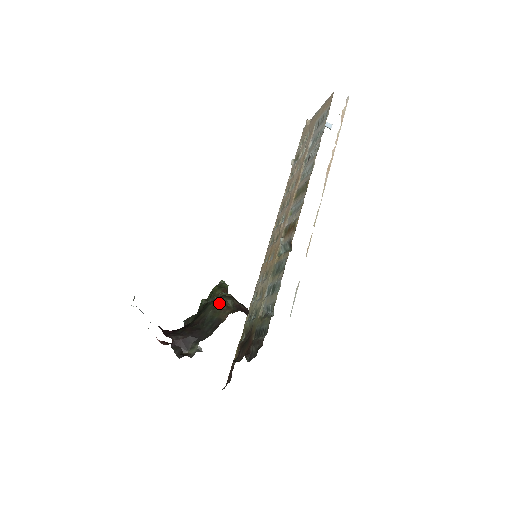
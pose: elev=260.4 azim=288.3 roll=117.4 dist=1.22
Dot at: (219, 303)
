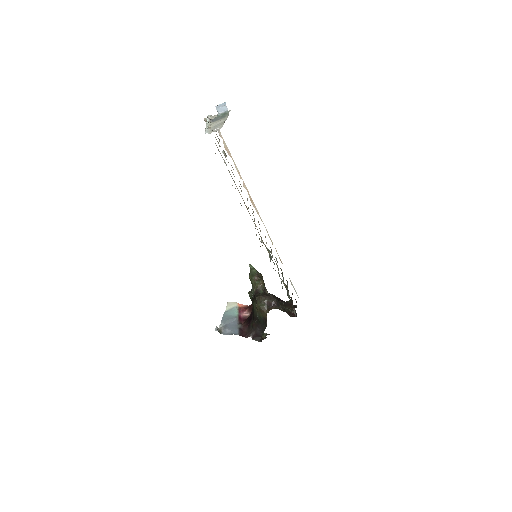
Dot at: (258, 308)
